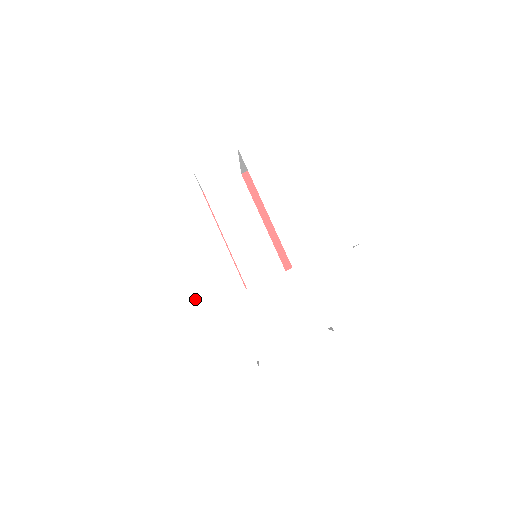
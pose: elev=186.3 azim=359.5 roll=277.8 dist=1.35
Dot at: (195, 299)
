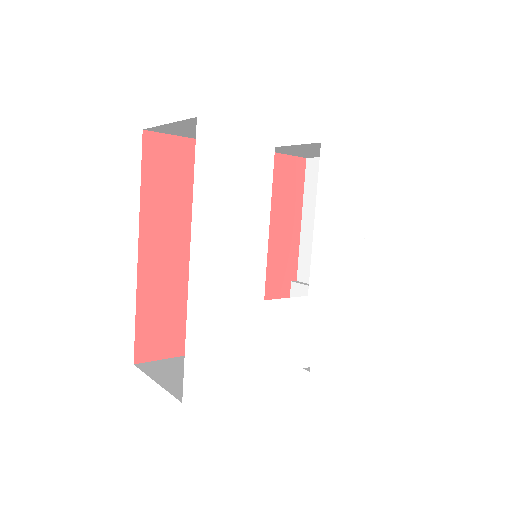
Dot at: (214, 289)
